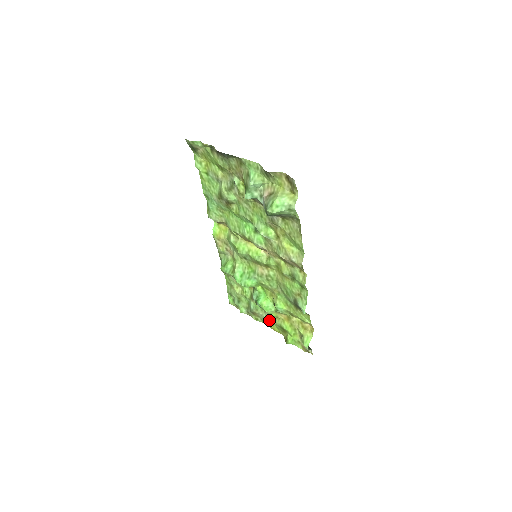
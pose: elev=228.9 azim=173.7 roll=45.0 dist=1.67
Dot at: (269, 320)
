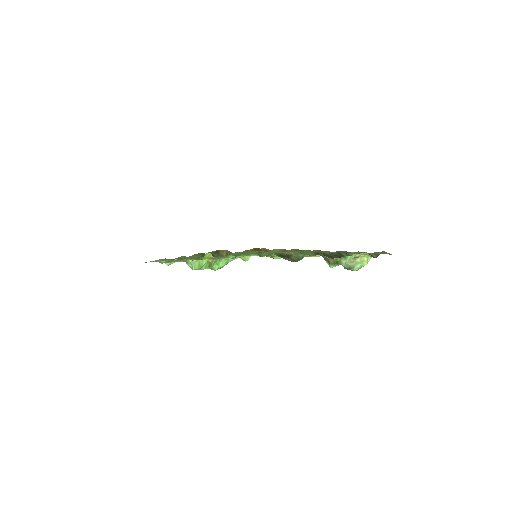
Dot at: occluded
